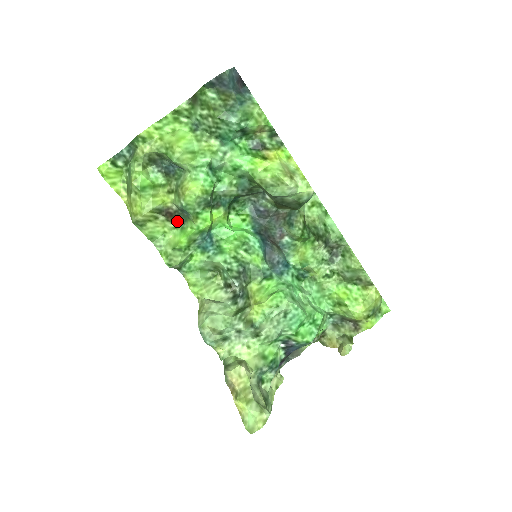
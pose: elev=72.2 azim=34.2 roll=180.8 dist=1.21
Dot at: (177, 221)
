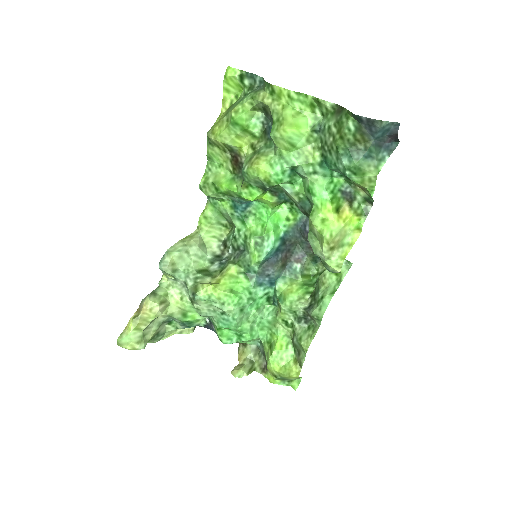
Dot at: (236, 169)
